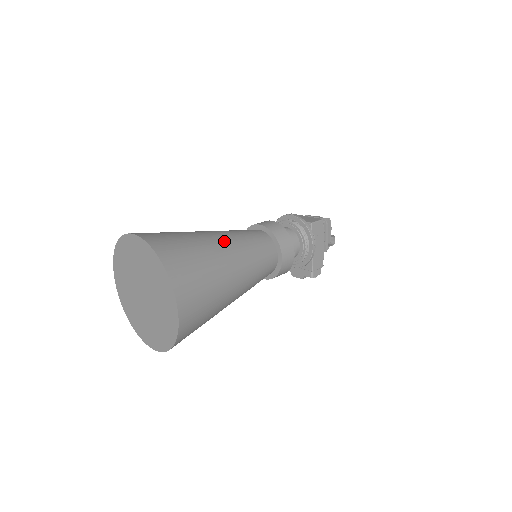
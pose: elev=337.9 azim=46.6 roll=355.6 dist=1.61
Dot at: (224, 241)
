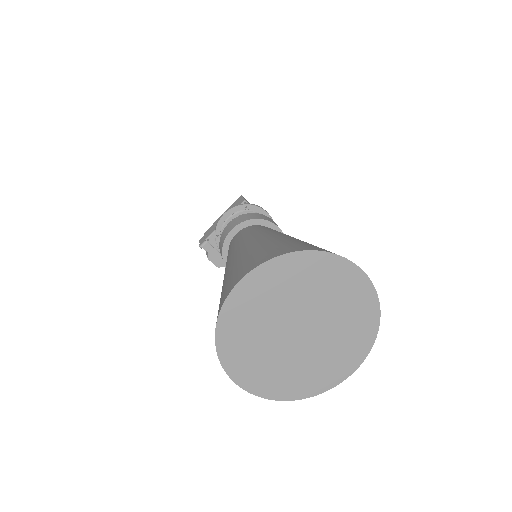
Dot at: occluded
